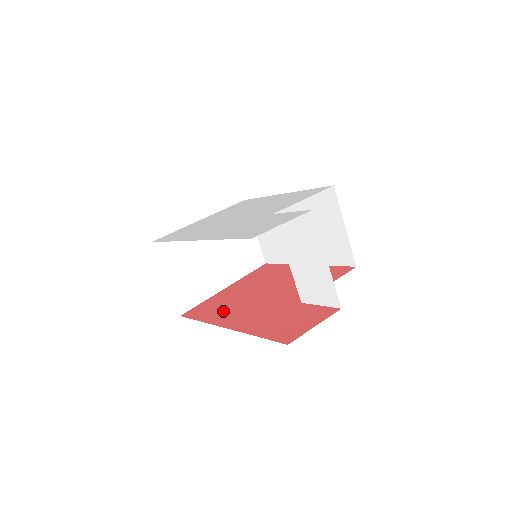
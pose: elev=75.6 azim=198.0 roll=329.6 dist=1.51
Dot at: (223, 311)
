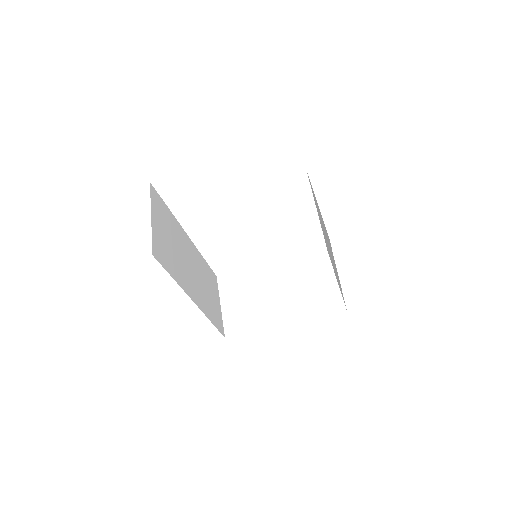
Dot at: occluded
